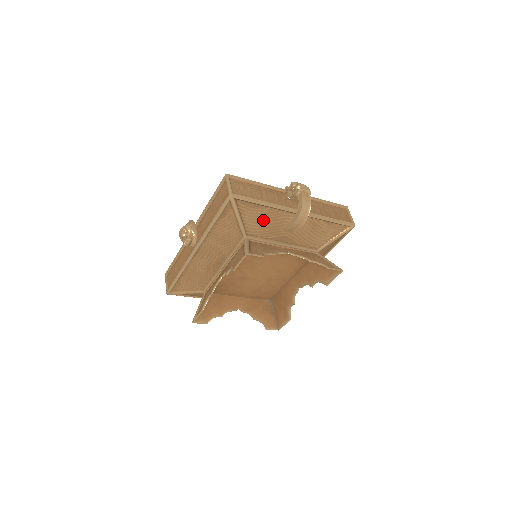
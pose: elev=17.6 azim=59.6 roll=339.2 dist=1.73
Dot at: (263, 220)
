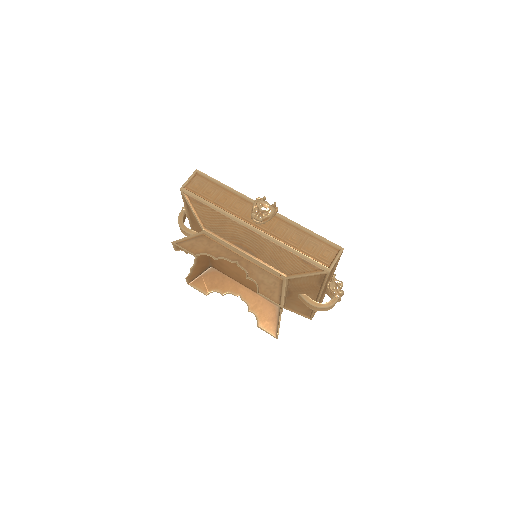
Dot at: (307, 285)
